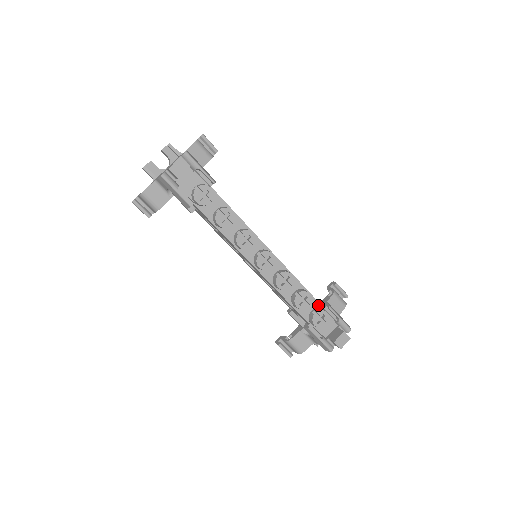
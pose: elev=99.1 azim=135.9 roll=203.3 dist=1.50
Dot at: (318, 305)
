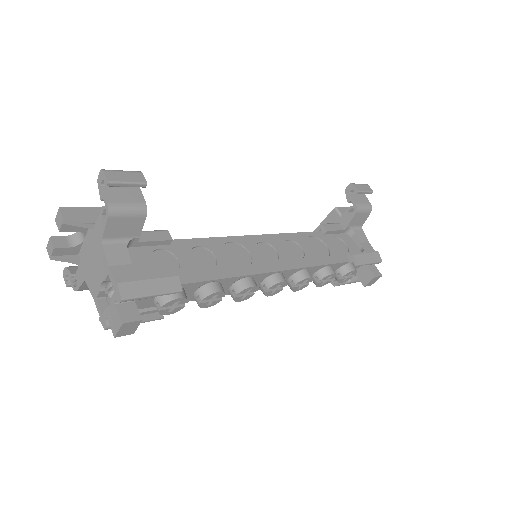
Dot at: (342, 264)
